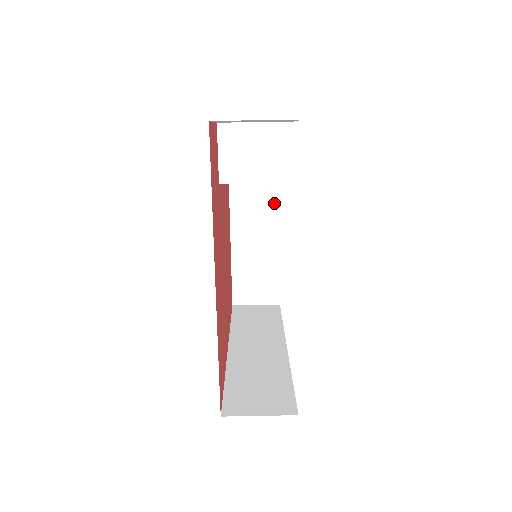
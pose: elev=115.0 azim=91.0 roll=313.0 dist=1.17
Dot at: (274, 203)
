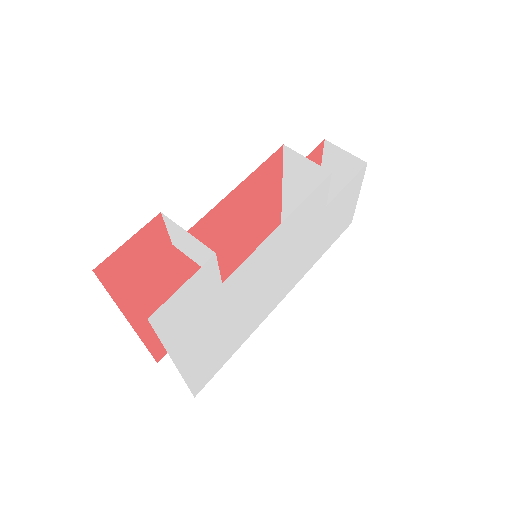
Dot at: occluded
